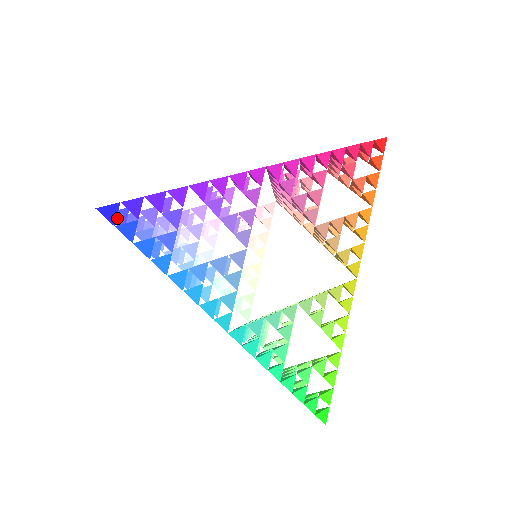
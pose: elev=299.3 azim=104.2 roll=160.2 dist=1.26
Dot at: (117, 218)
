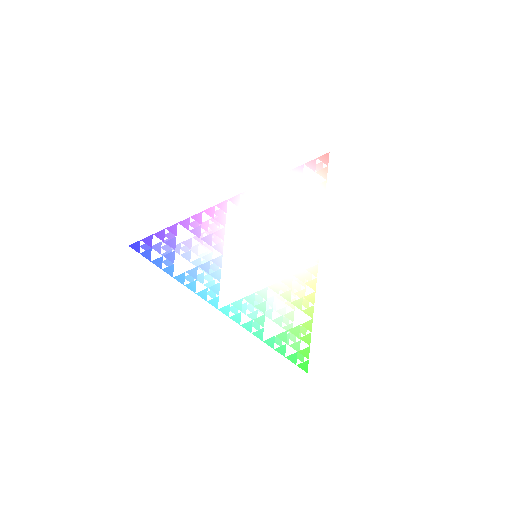
Dot at: (145, 248)
